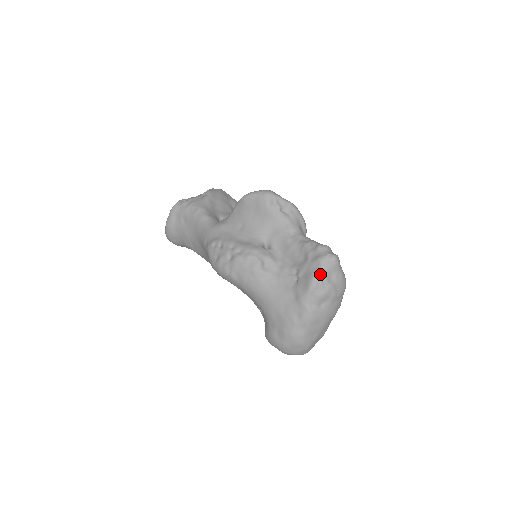
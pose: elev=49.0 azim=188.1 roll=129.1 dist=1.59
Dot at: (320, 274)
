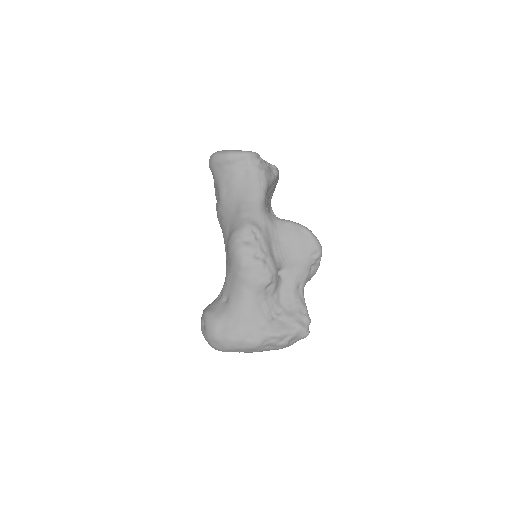
Dot at: (292, 334)
